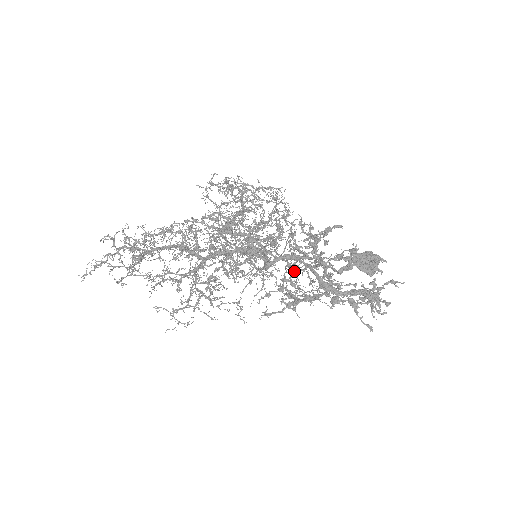
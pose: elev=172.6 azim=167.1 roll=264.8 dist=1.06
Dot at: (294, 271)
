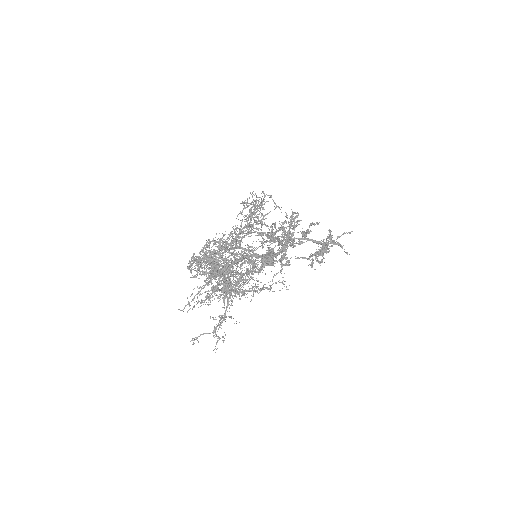
Dot at: occluded
